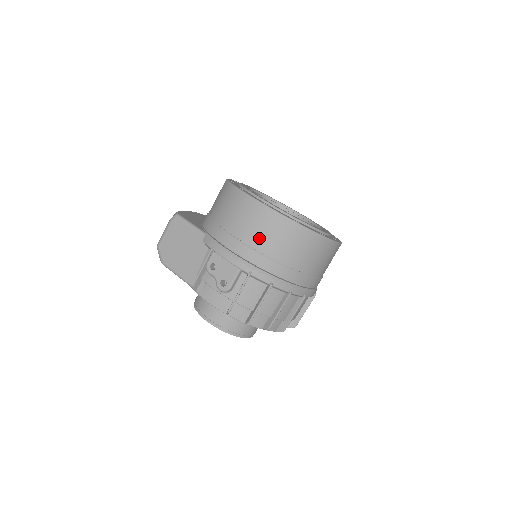
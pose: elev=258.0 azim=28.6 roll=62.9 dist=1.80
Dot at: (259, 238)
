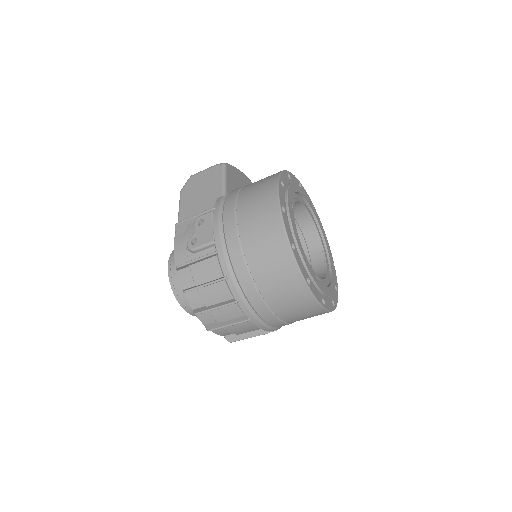
Dot at: (251, 231)
